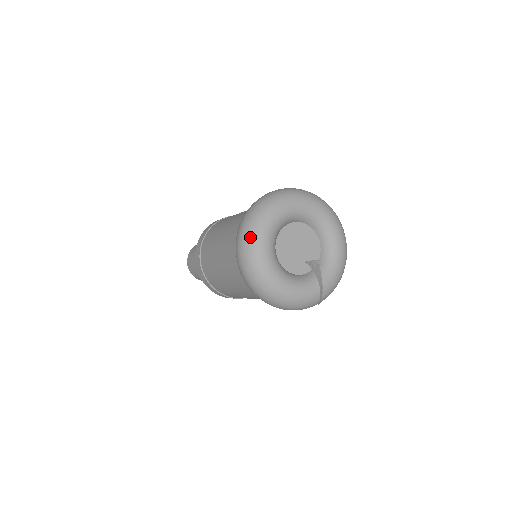
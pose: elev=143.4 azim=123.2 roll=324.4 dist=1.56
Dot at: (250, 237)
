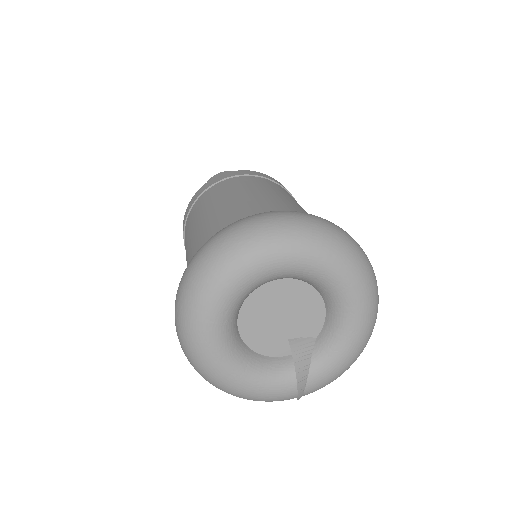
Dot at: (189, 303)
